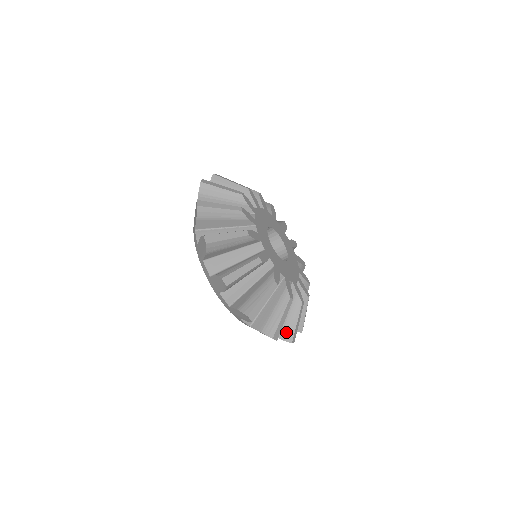
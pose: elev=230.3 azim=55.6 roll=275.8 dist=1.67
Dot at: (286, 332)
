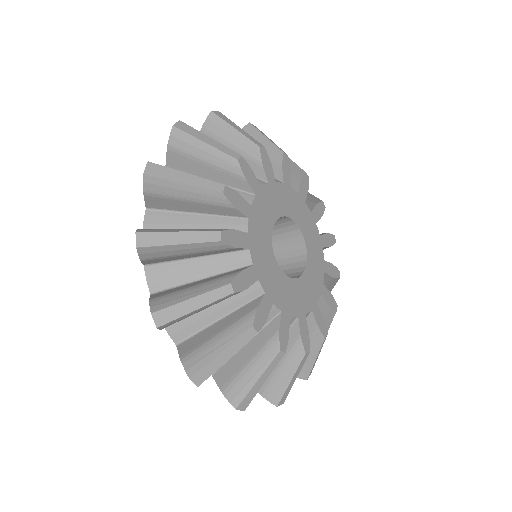
Dot at: occluded
